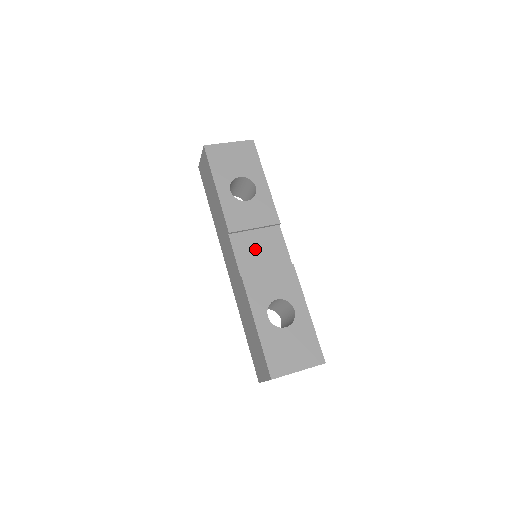
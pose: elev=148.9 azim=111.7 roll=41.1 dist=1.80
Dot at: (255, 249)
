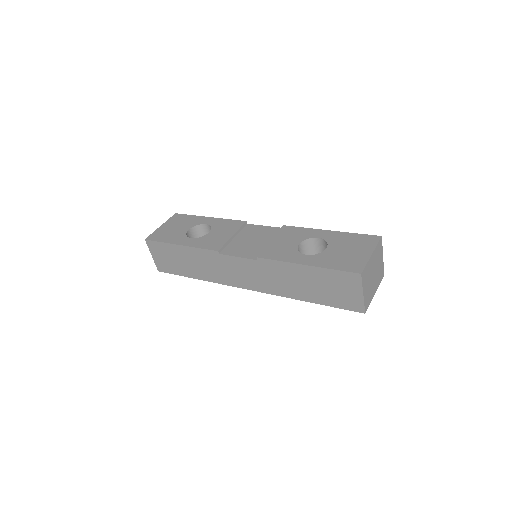
Dot at: (248, 244)
